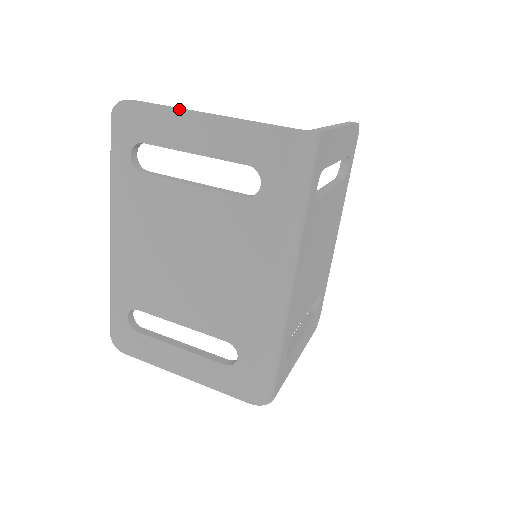
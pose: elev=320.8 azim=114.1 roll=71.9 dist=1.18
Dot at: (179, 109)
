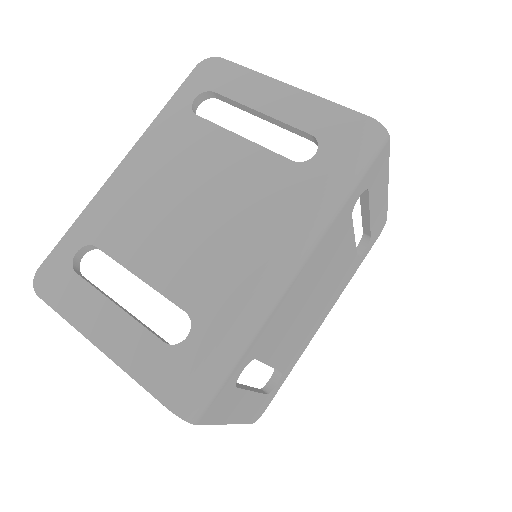
Dot at: occluded
